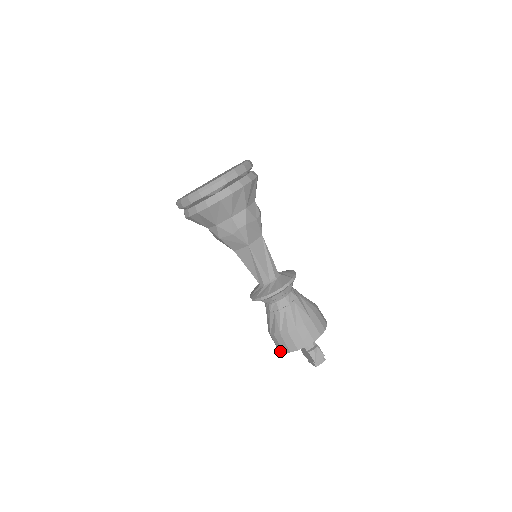
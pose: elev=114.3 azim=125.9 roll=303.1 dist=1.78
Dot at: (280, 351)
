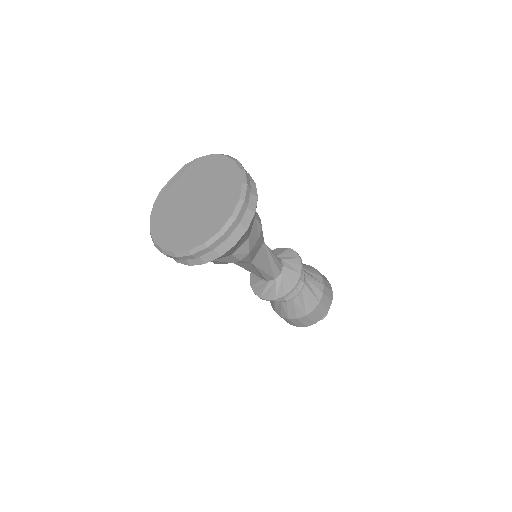
Dot at: occluded
